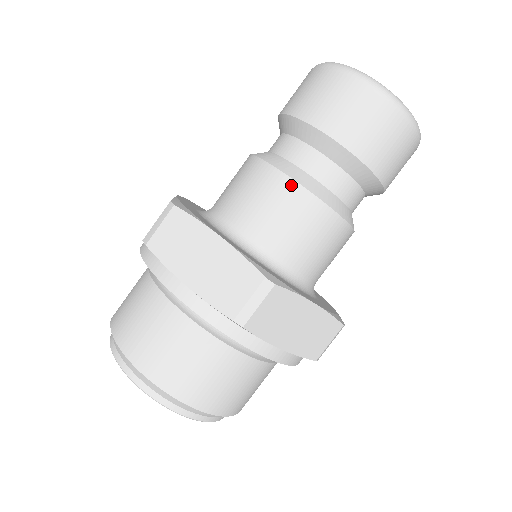
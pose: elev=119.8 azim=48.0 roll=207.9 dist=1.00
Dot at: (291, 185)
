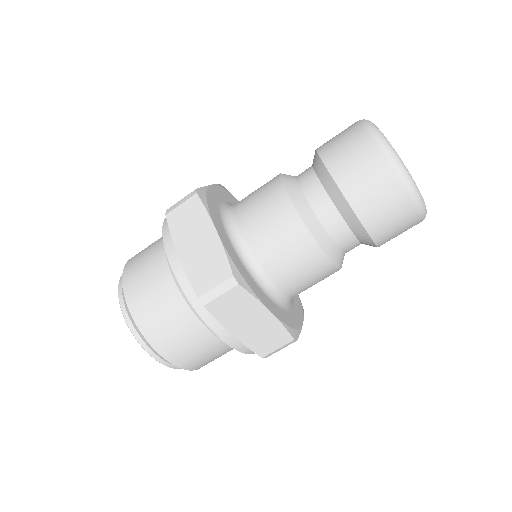
Dot at: (276, 177)
